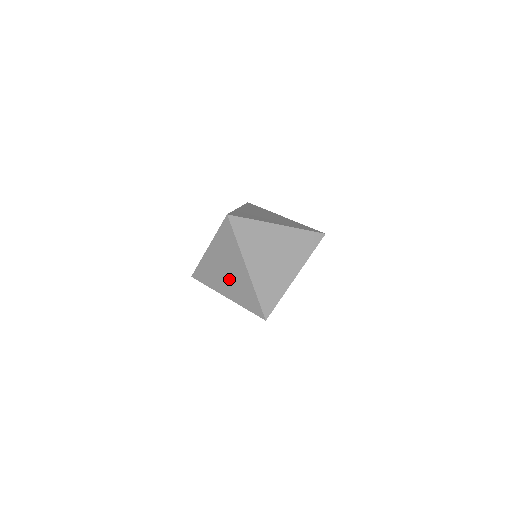
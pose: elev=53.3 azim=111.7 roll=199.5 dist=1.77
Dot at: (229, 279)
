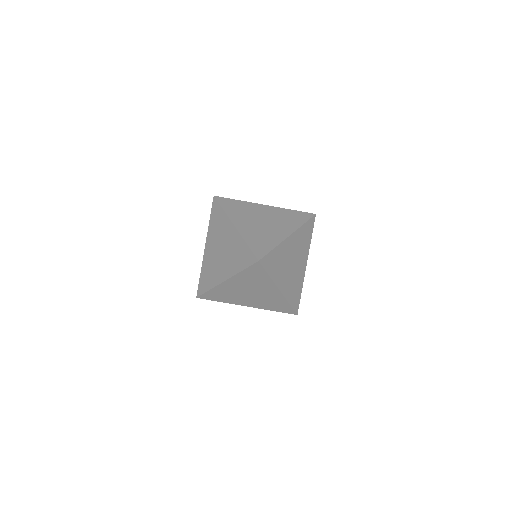
Dot at: (224, 256)
